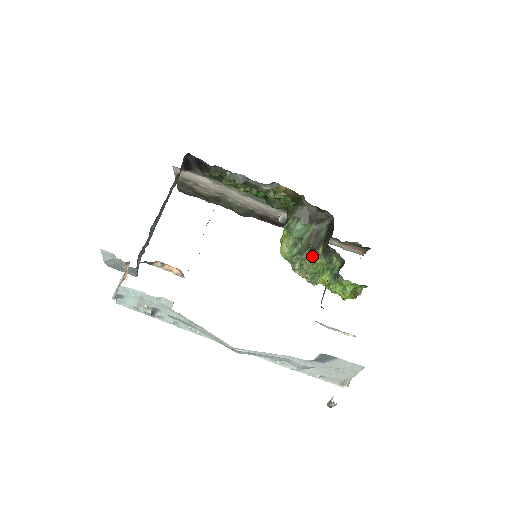
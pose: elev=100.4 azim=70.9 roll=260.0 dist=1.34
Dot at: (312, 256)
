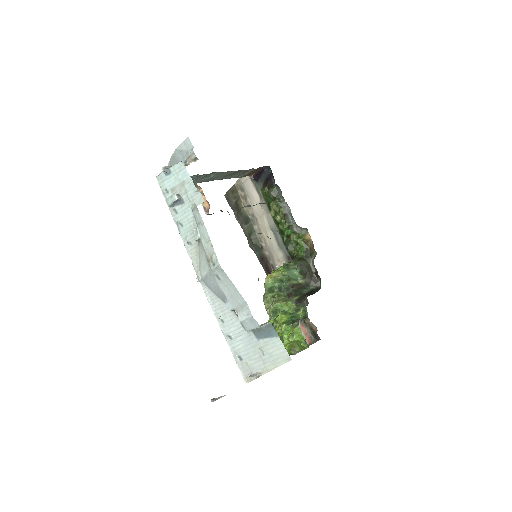
Dot at: (286, 298)
